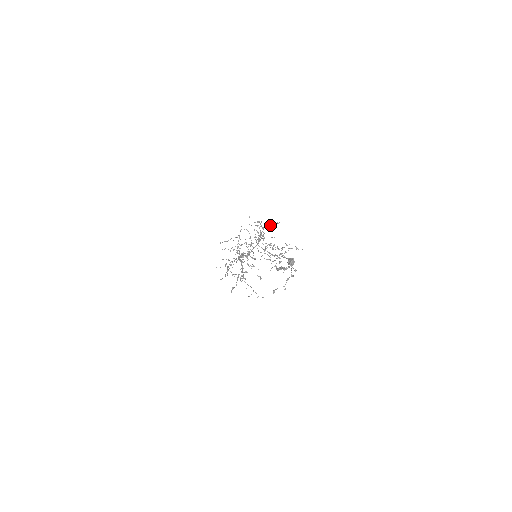
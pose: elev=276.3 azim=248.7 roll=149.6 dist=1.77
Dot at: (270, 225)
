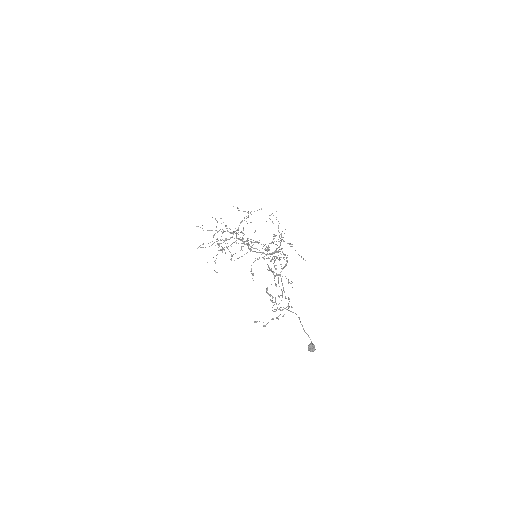
Dot at: (291, 246)
